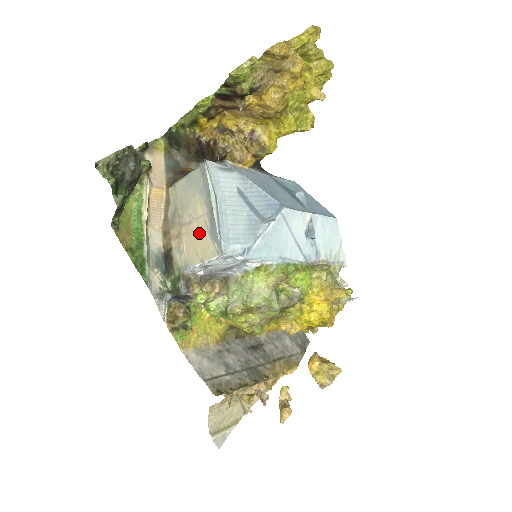
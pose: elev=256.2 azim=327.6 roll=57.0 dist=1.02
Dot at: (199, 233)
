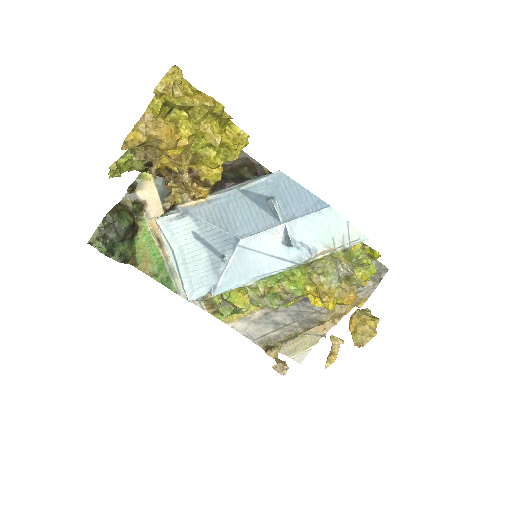
Dot at: occluded
